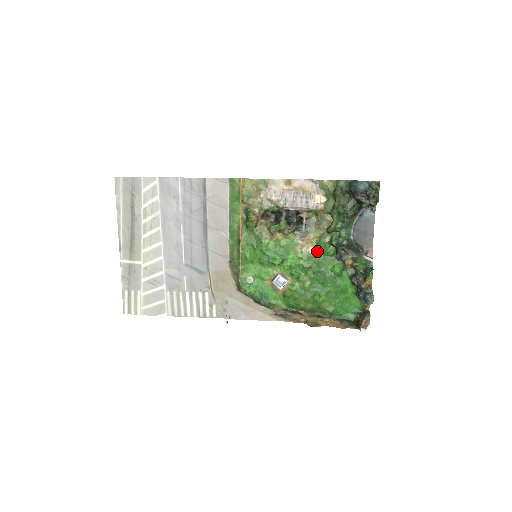
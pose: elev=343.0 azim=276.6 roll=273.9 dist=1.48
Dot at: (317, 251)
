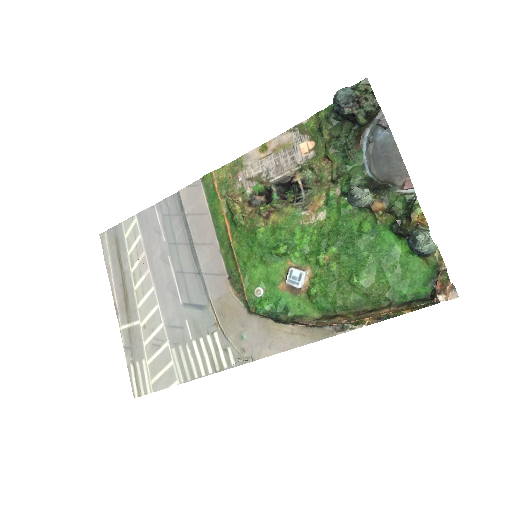
Dot at: (330, 214)
